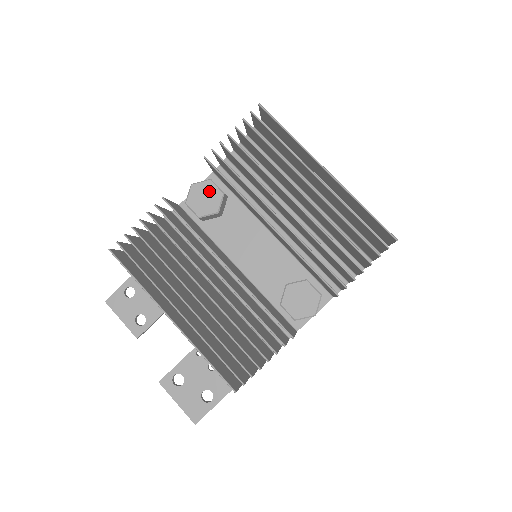
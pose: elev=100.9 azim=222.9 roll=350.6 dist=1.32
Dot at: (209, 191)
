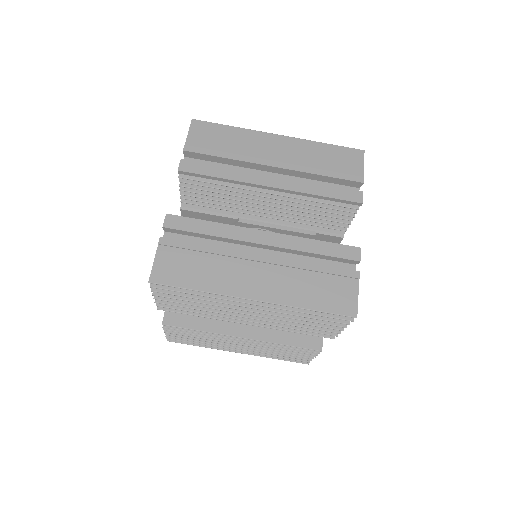
Dot at: occluded
